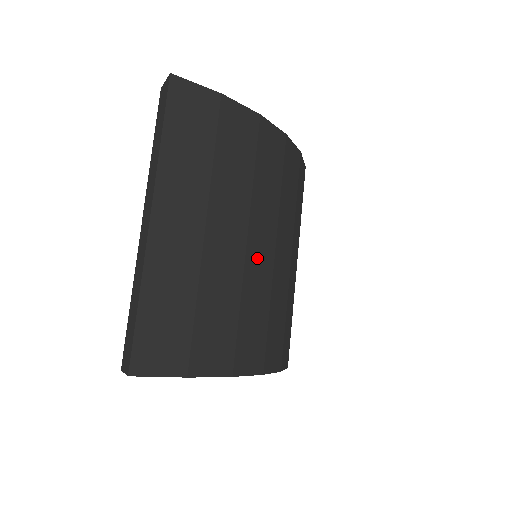
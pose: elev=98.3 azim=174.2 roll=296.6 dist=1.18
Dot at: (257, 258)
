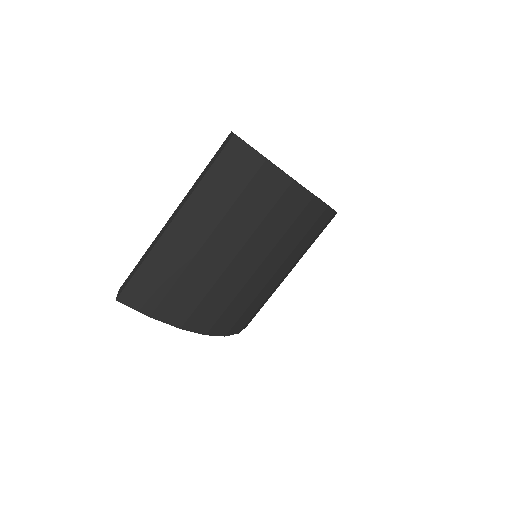
Dot at: (238, 269)
